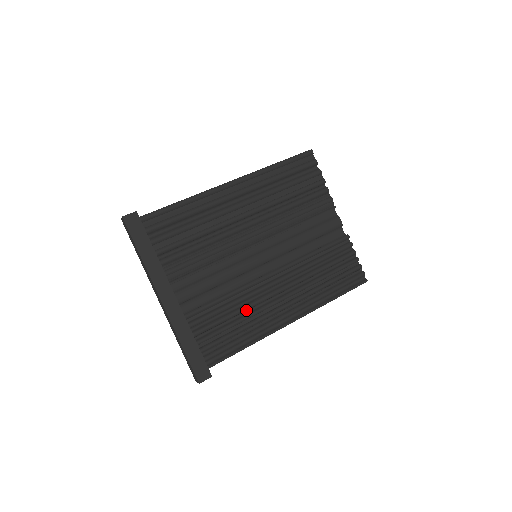
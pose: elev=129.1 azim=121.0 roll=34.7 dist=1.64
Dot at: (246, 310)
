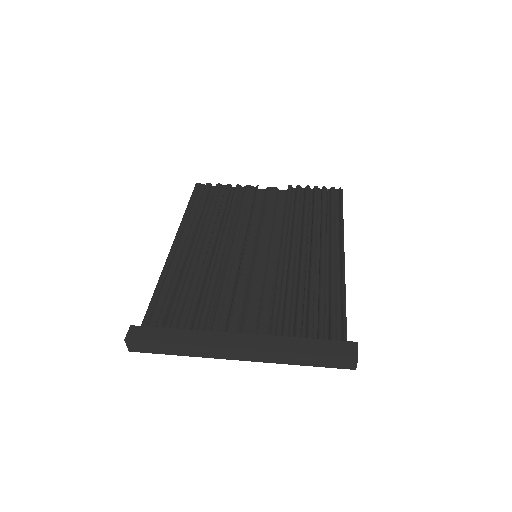
Dot at: (304, 285)
